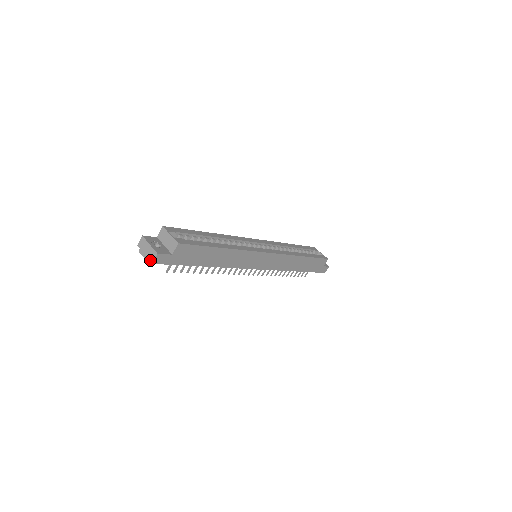
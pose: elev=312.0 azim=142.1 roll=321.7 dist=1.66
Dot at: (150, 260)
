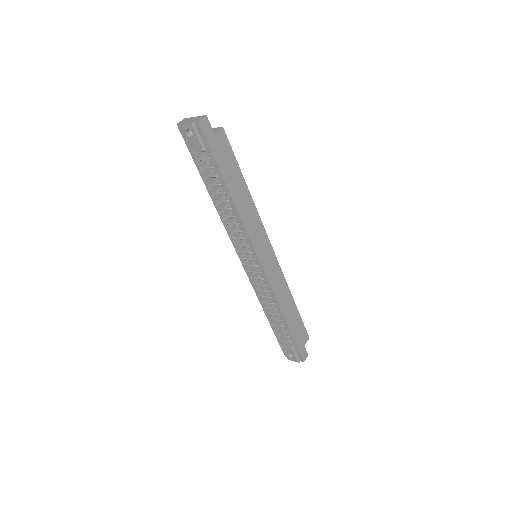
Dot at: (195, 121)
